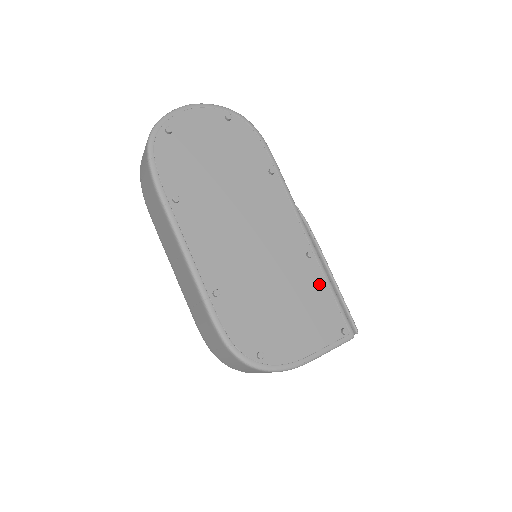
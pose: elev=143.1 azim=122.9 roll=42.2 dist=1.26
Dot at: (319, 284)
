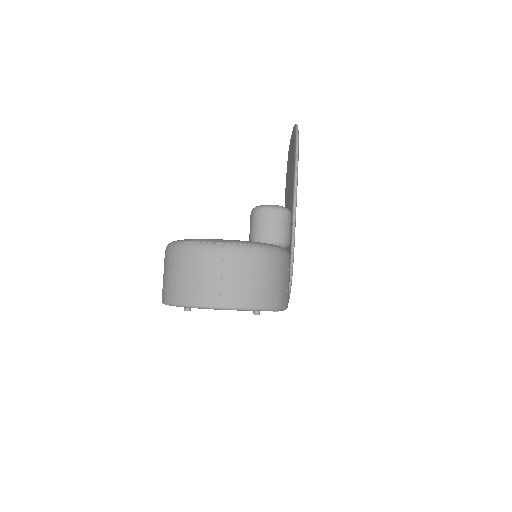
Dot at: occluded
